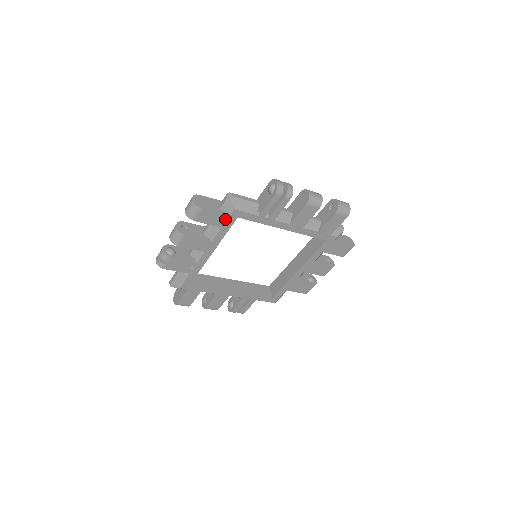
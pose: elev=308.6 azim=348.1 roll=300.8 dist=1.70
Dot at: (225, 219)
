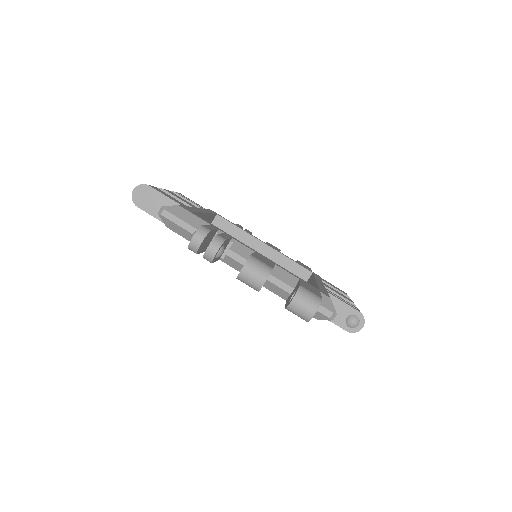
Dot at: occluded
